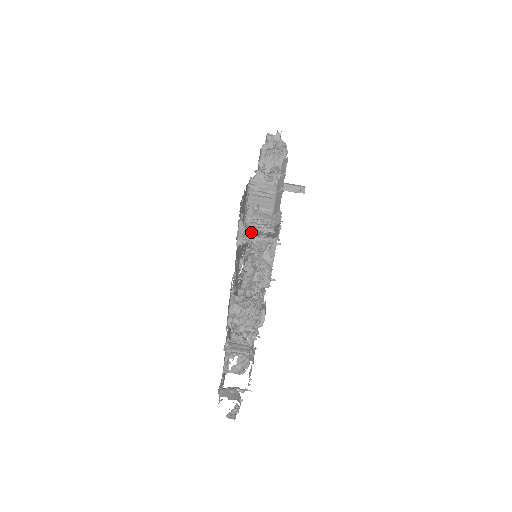
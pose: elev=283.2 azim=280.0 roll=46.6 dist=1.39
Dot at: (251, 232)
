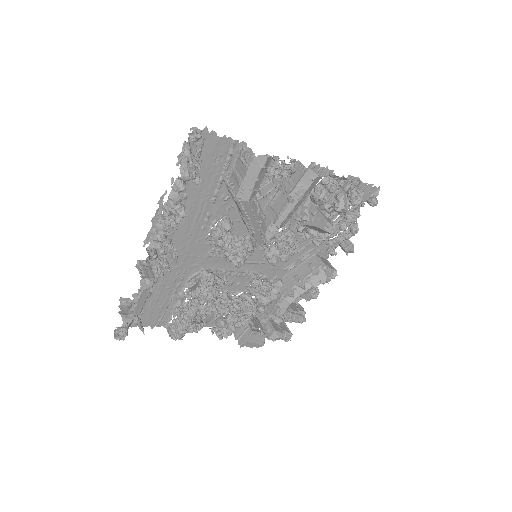
Dot at: (190, 160)
